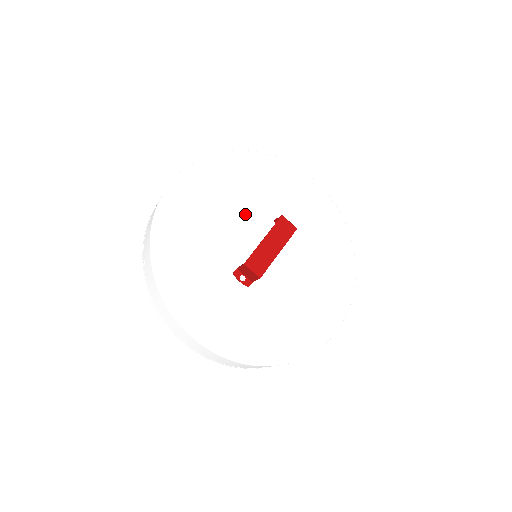
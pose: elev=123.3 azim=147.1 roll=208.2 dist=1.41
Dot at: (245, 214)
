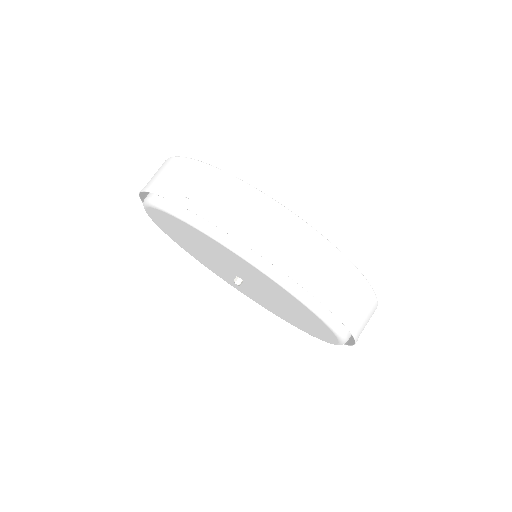
Dot at: occluded
